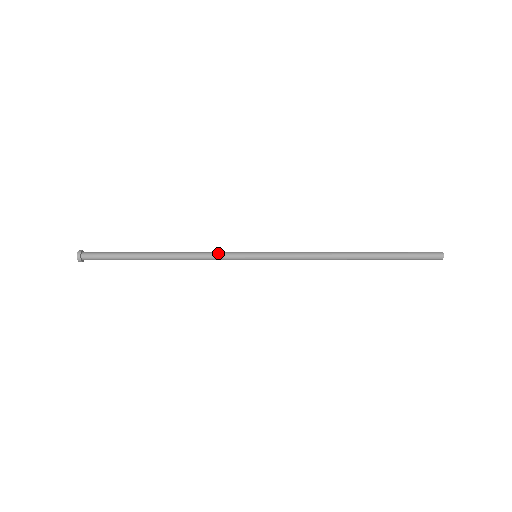
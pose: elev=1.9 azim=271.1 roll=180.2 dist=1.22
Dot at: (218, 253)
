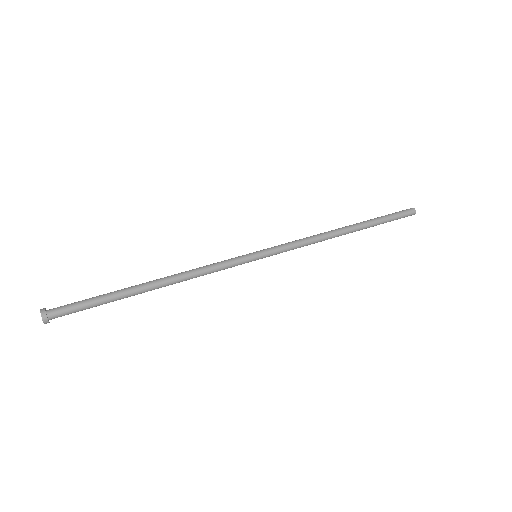
Dot at: (216, 263)
